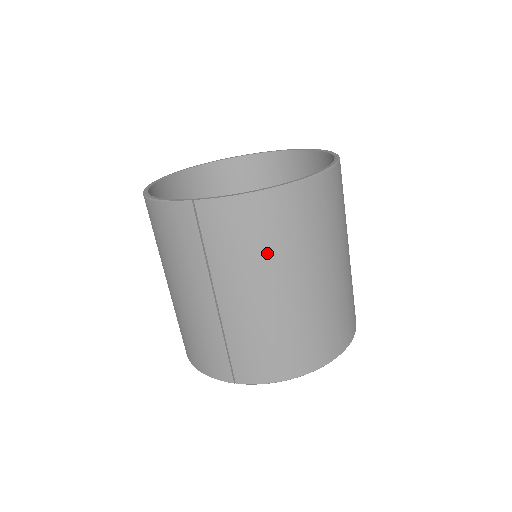
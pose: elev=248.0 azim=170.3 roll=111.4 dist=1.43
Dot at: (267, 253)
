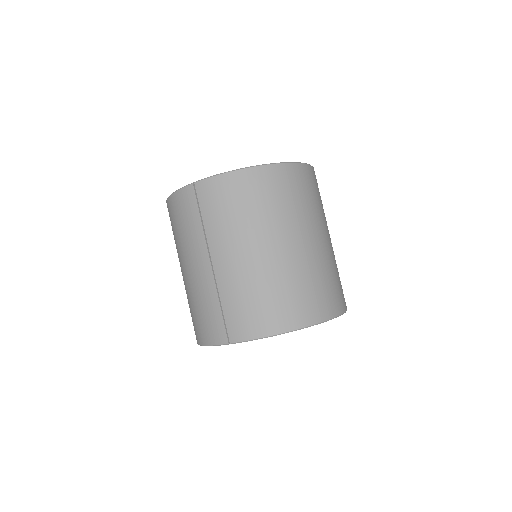
Dot at: (248, 217)
